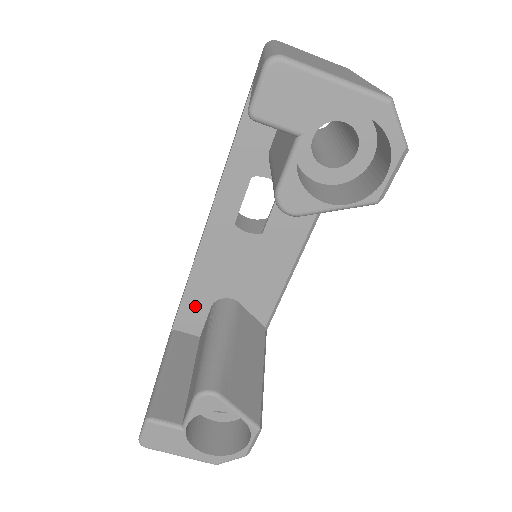
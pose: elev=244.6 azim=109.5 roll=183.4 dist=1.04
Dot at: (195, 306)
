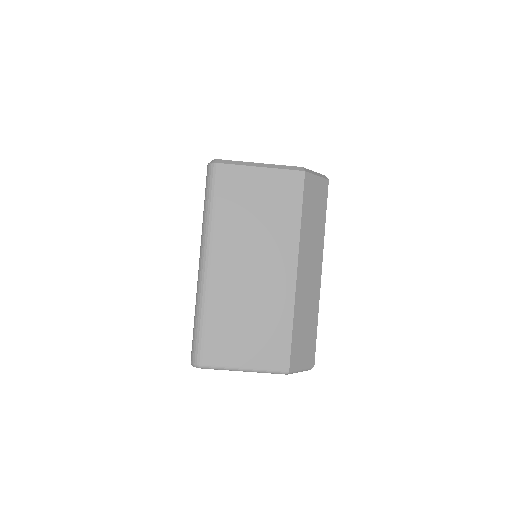
Dot at: occluded
